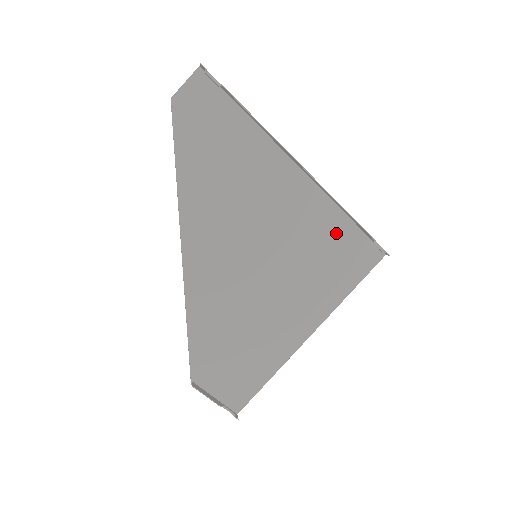
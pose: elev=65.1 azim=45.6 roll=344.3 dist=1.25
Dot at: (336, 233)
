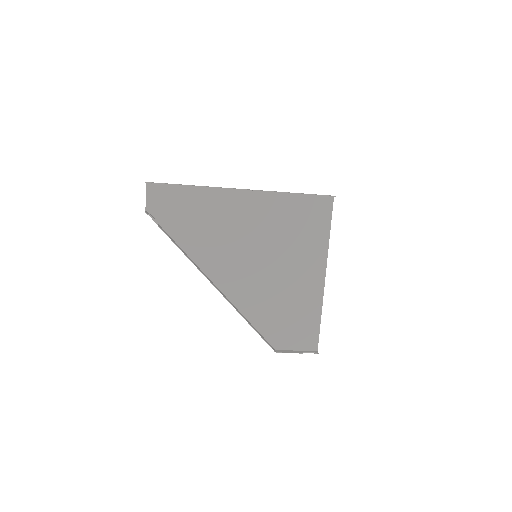
Dot at: (292, 208)
